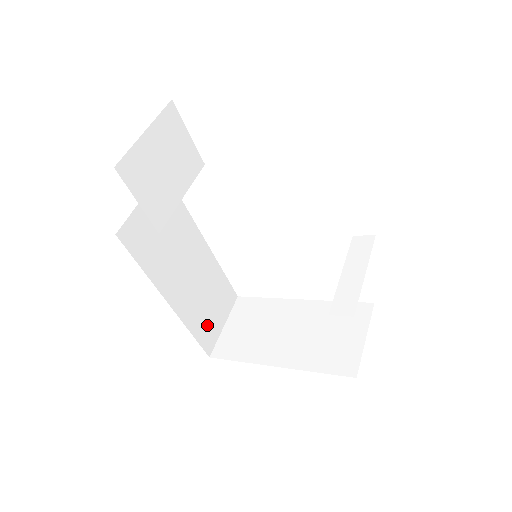
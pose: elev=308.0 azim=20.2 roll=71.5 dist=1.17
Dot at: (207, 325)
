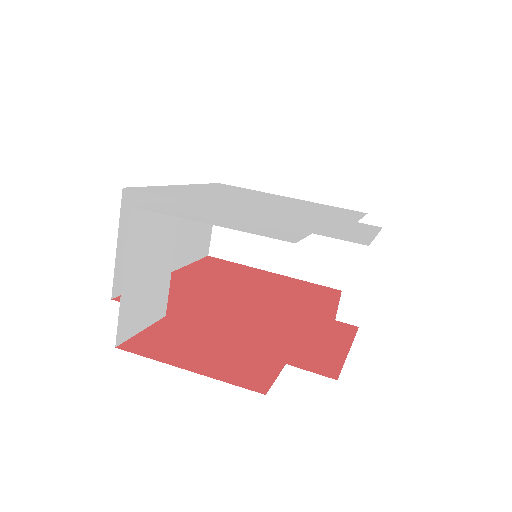
Dot at: (201, 240)
